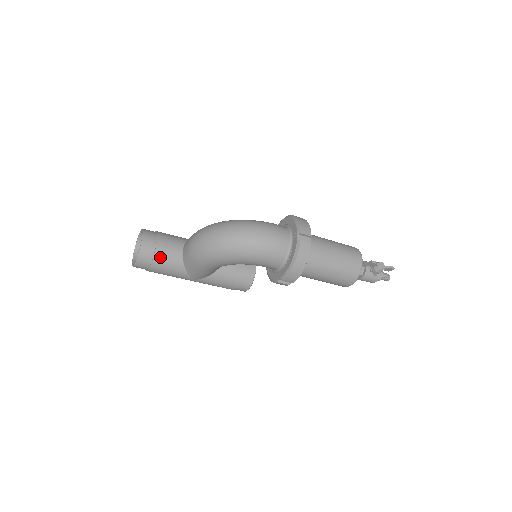
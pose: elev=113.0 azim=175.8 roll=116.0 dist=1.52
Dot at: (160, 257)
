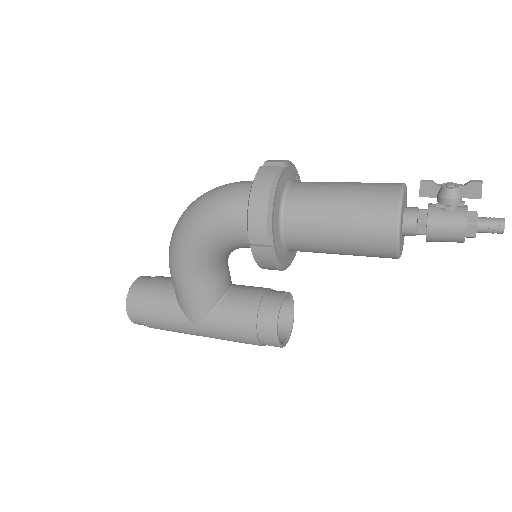
Dot at: (150, 293)
